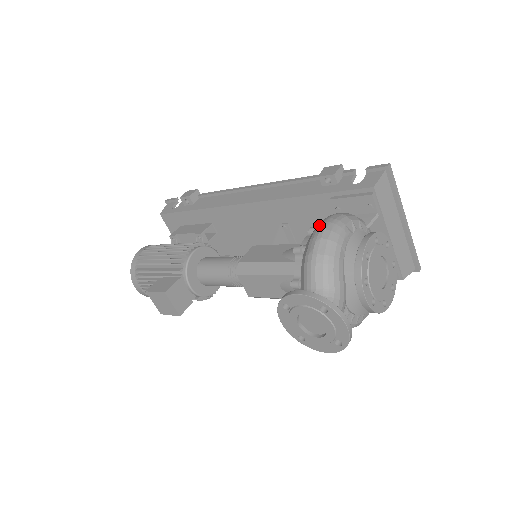
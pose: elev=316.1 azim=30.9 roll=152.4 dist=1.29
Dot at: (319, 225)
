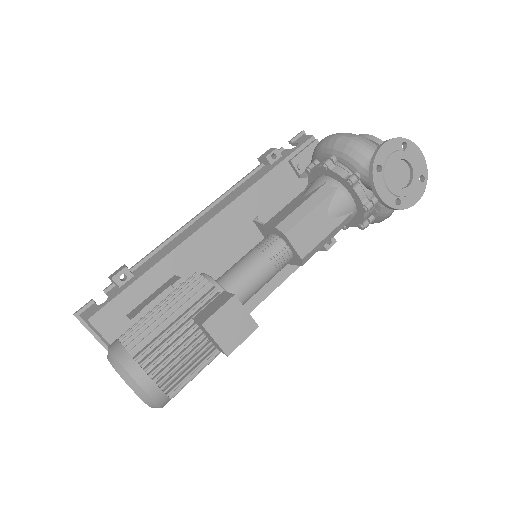
Dot at: (326, 139)
